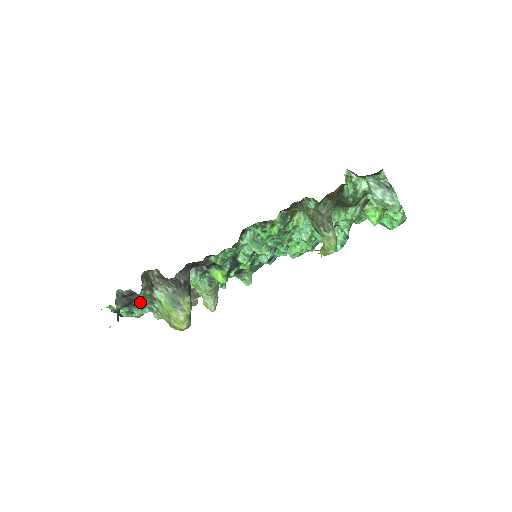
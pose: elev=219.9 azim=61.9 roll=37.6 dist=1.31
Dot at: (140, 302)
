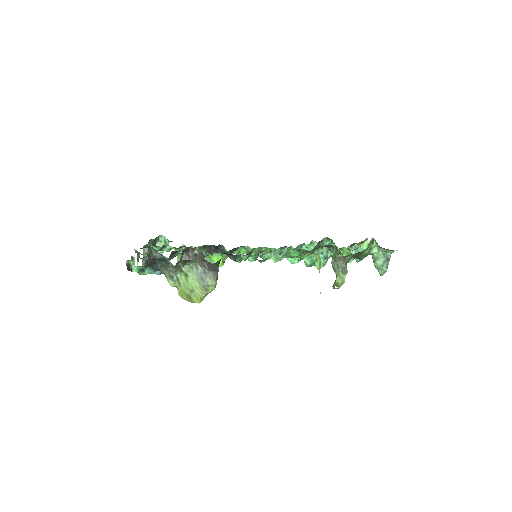
Dot at: (159, 266)
